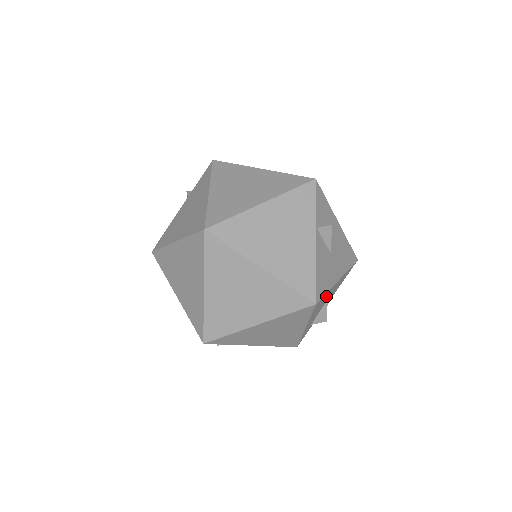
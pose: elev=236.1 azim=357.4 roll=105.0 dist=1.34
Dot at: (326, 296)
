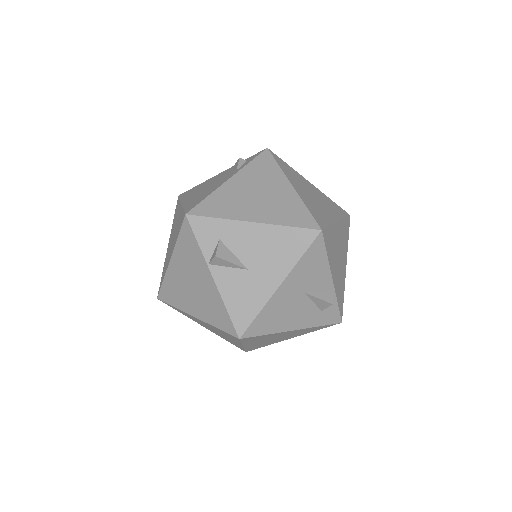
Dot at: (275, 308)
